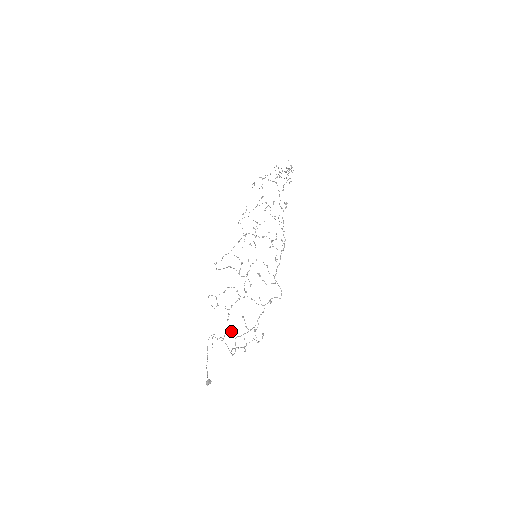
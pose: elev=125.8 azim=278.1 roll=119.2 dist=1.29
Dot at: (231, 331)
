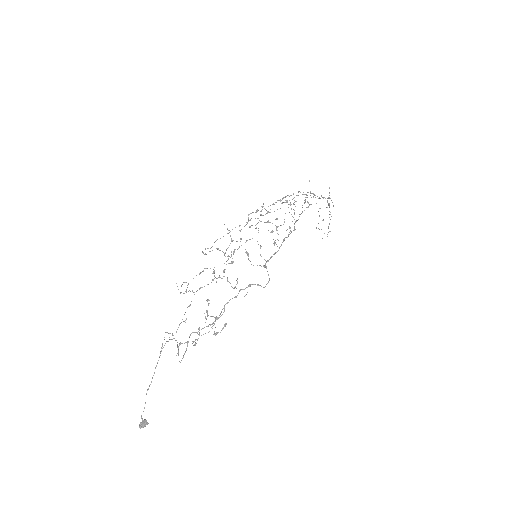
Dot at: occluded
